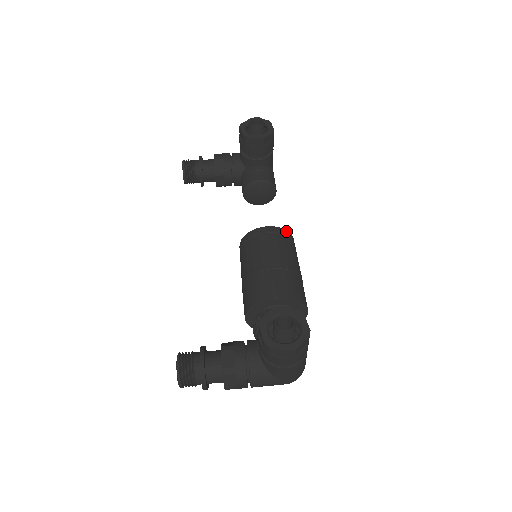
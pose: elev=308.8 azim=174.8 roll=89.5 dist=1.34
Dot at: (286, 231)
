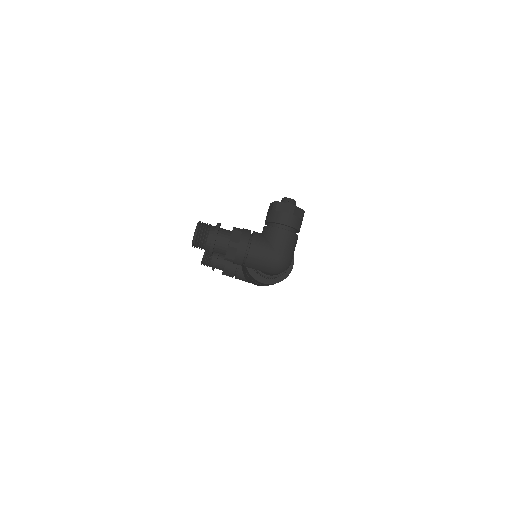
Dot at: occluded
